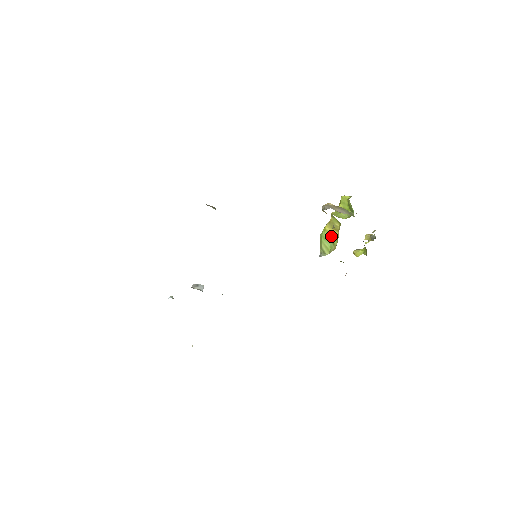
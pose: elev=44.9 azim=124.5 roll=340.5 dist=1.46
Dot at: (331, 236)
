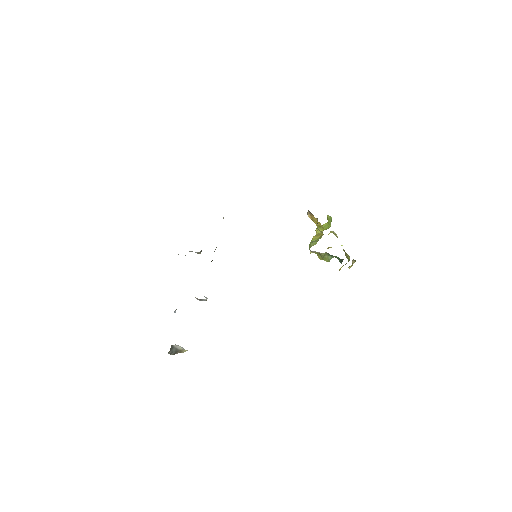
Dot at: (317, 239)
